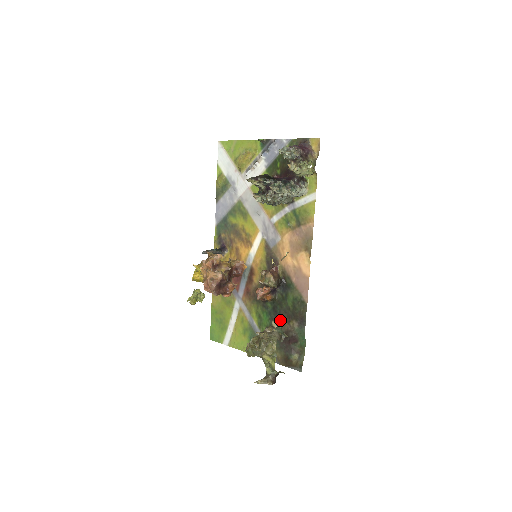
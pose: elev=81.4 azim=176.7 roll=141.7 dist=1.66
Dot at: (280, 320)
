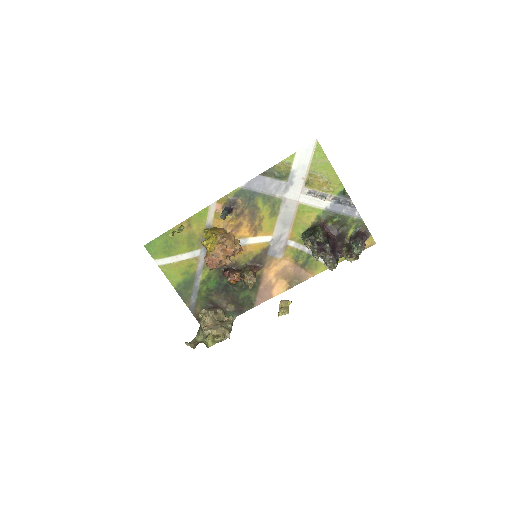
Dot at: (223, 295)
